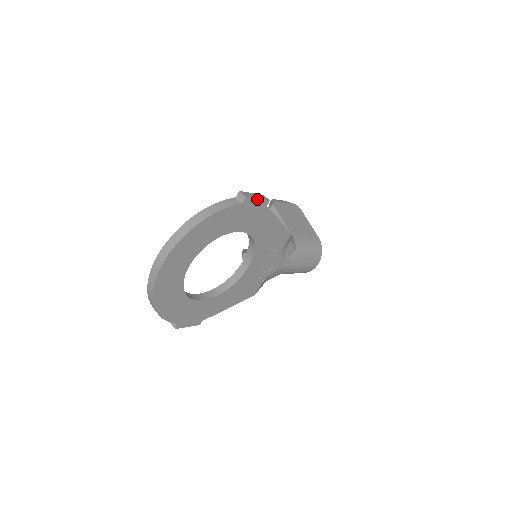
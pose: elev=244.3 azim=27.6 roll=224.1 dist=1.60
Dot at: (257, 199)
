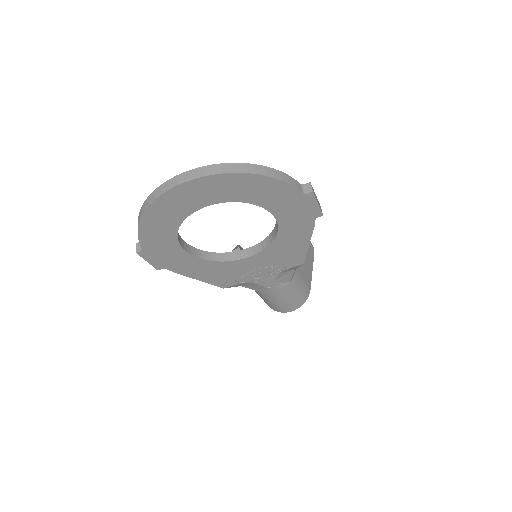
Dot at: (317, 203)
